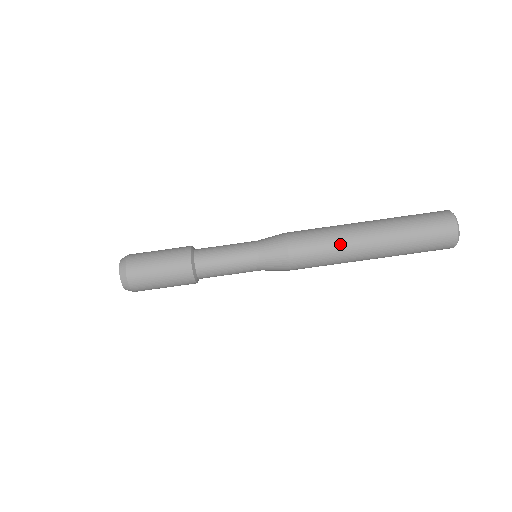
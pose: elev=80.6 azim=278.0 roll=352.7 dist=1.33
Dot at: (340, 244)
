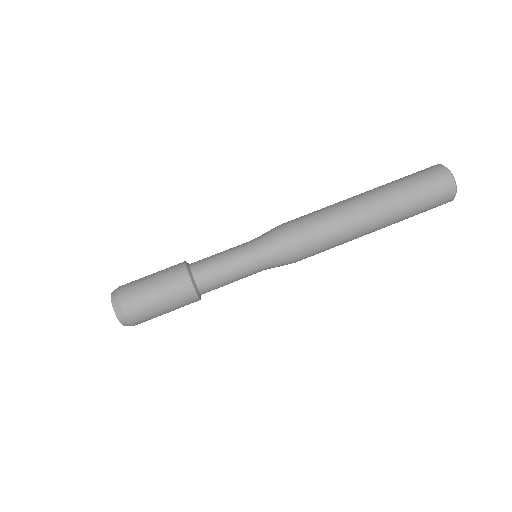
Dot at: (338, 215)
